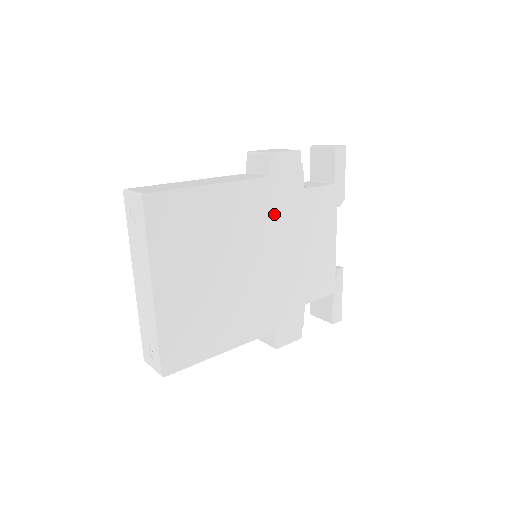
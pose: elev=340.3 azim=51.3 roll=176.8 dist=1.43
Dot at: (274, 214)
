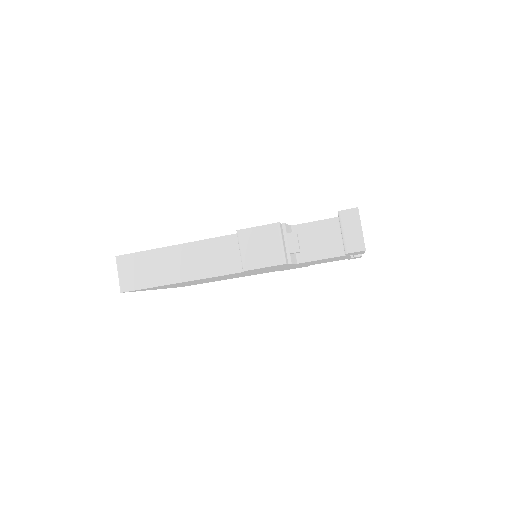
Dot at: occluded
